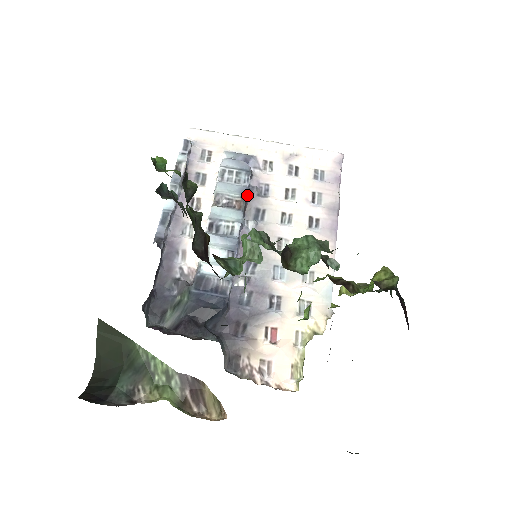
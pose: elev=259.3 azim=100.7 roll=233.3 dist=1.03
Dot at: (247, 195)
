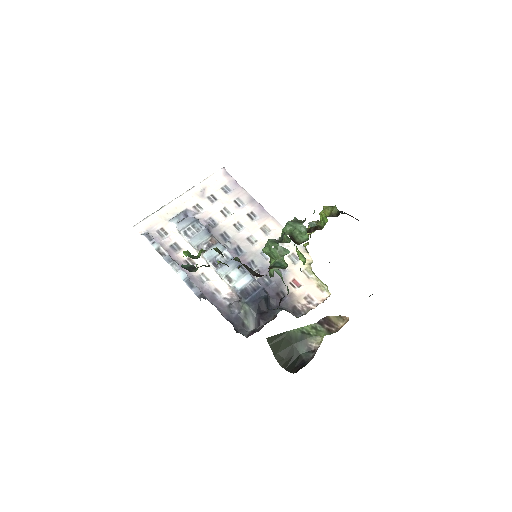
Dot at: (209, 233)
